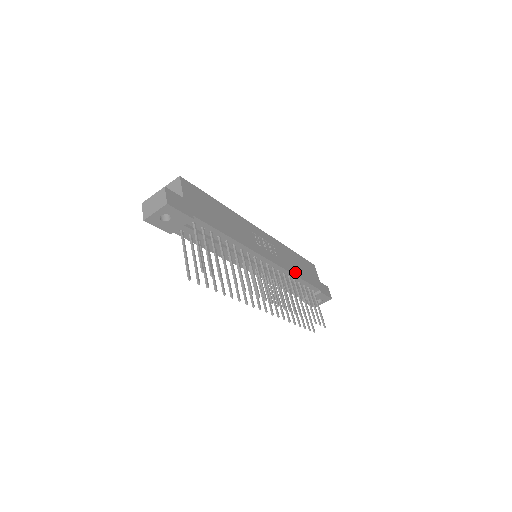
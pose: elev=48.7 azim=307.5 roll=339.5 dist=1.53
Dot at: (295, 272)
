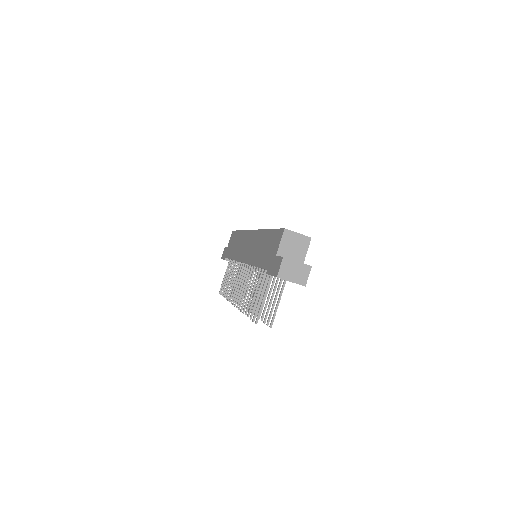
Dot at: occluded
